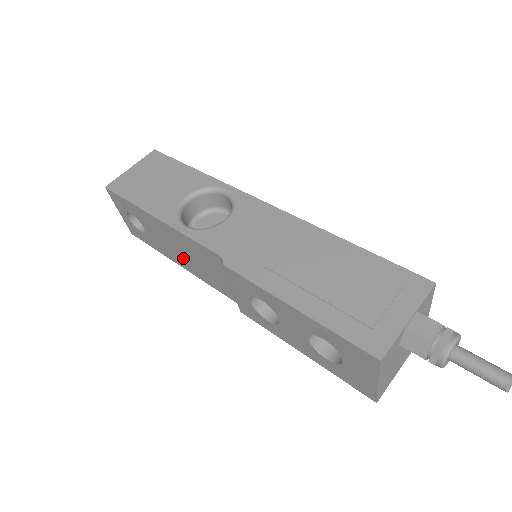
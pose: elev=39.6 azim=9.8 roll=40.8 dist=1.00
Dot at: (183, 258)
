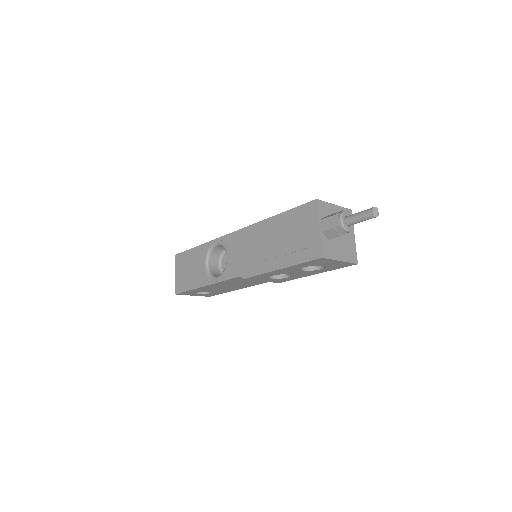
Dot at: (235, 287)
